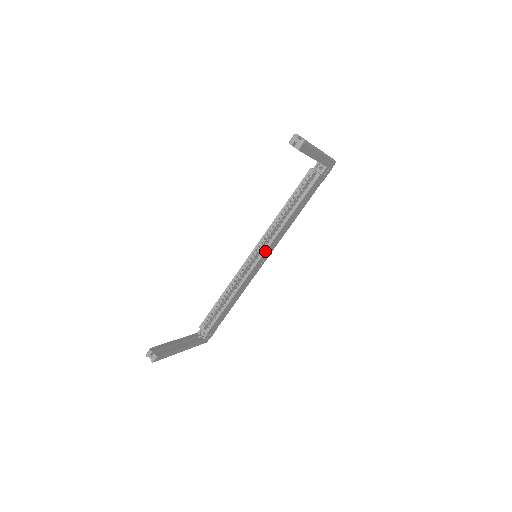
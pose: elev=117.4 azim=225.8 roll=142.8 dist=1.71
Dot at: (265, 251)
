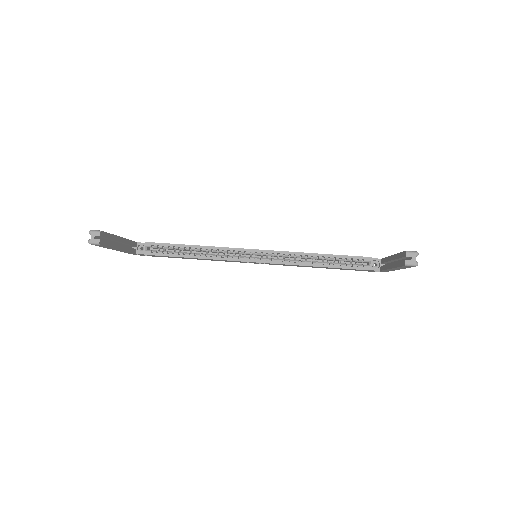
Dot at: (267, 262)
